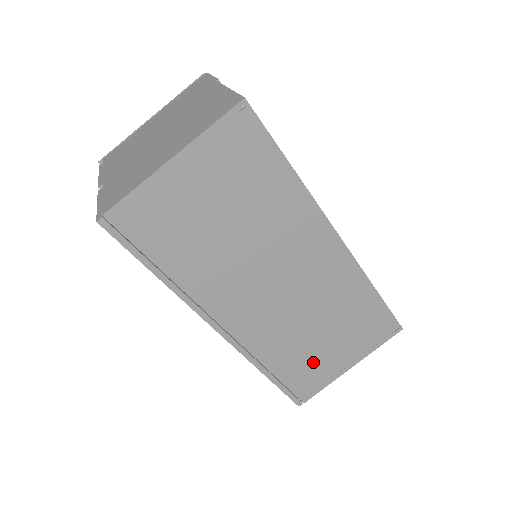
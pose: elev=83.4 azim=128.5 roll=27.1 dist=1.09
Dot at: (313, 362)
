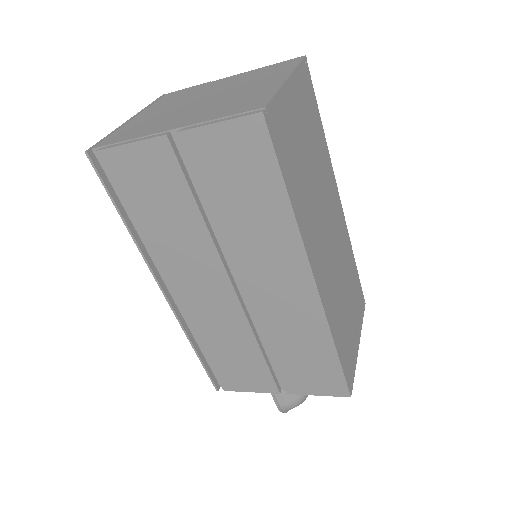
Dot at: (348, 335)
